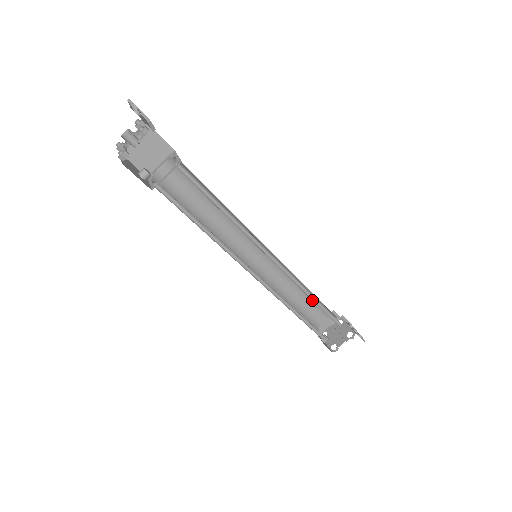
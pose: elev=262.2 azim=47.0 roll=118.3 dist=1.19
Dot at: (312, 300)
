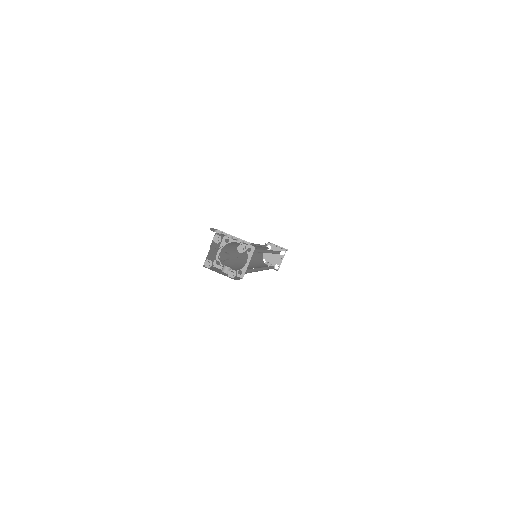
Dot at: occluded
